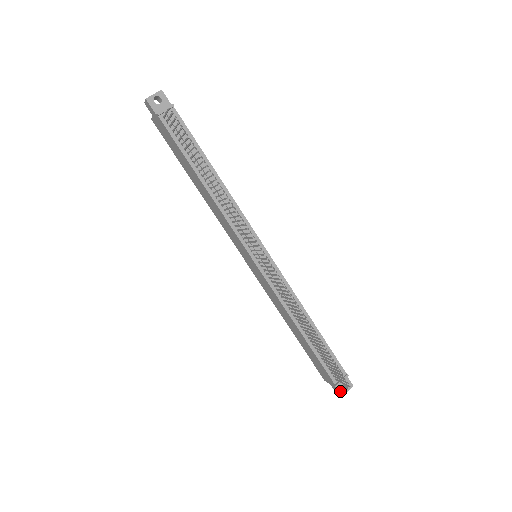
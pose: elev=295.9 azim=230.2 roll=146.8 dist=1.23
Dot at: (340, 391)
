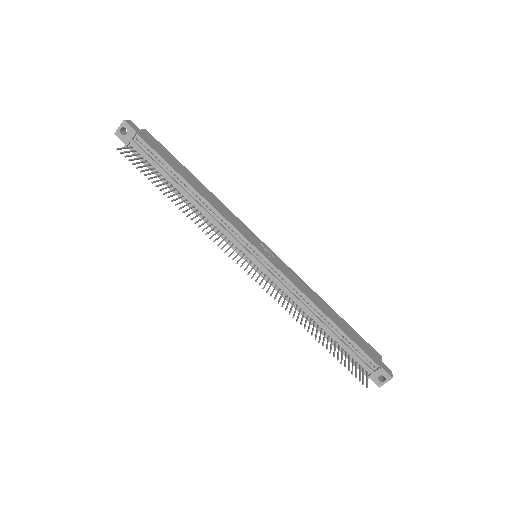
Dot at: (376, 382)
